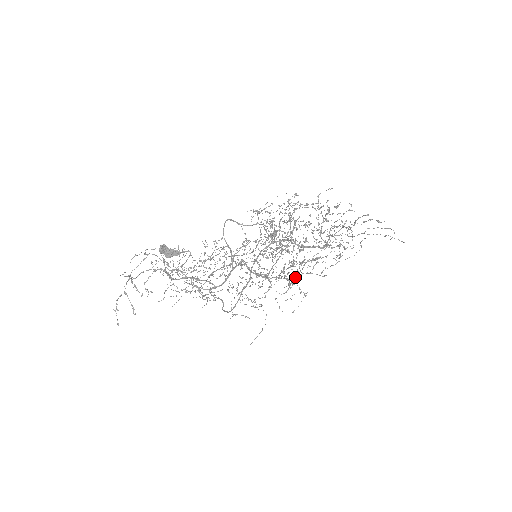
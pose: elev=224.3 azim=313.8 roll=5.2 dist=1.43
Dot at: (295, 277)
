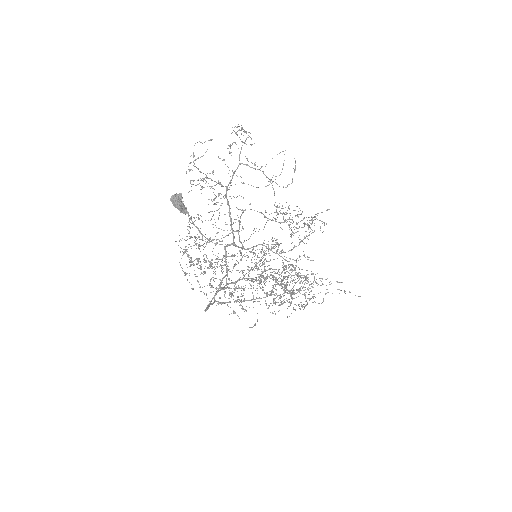
Dot at: (287, 289)
